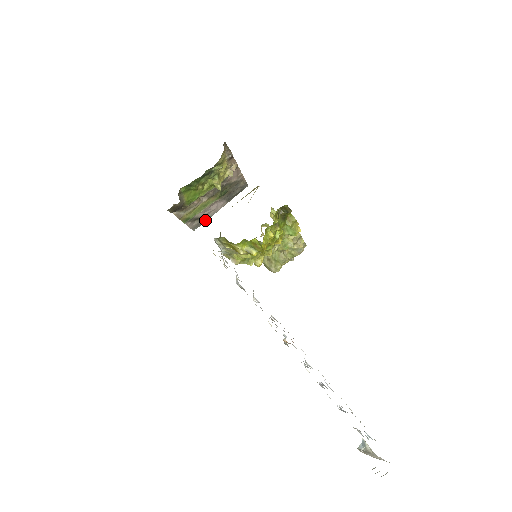
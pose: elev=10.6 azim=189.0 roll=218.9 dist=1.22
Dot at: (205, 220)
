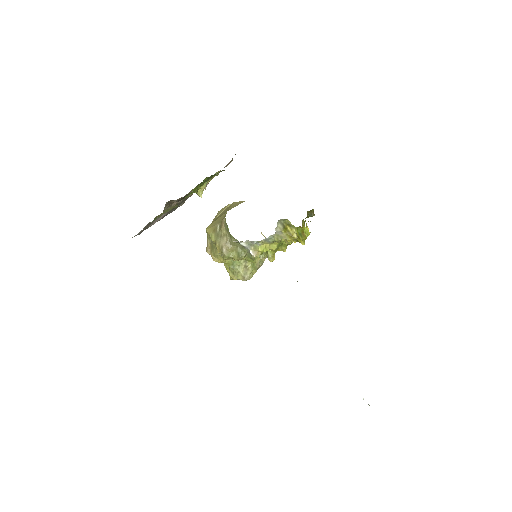
Dot at: (143, 230)
